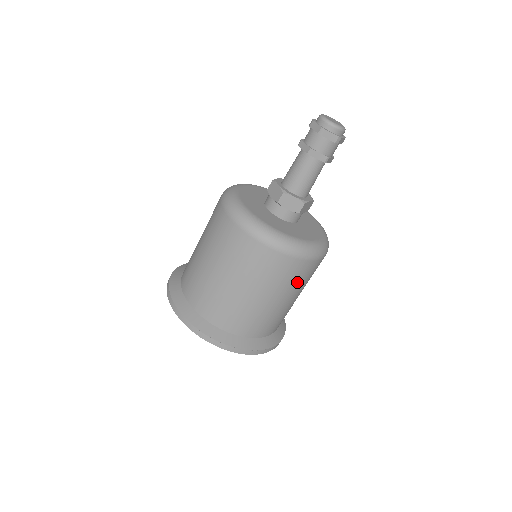
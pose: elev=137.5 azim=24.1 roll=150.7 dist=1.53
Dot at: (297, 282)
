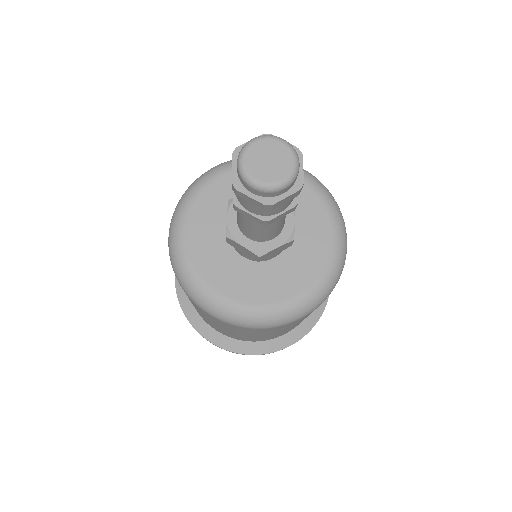
Dot at: occluded
